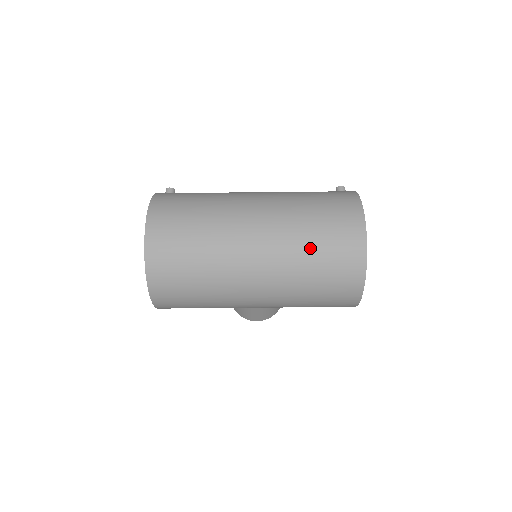
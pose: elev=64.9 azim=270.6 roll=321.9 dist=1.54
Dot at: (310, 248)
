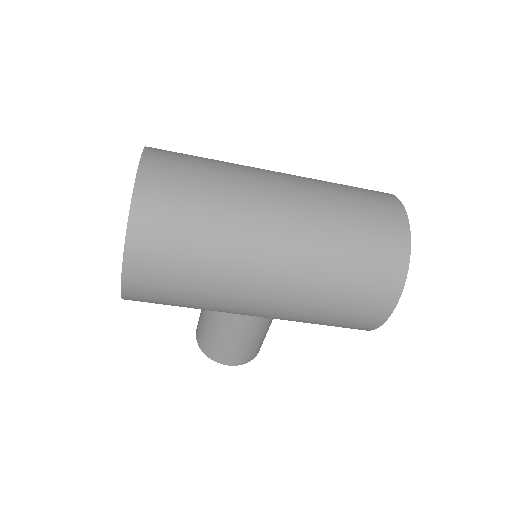
Dot at: (346, 224)
